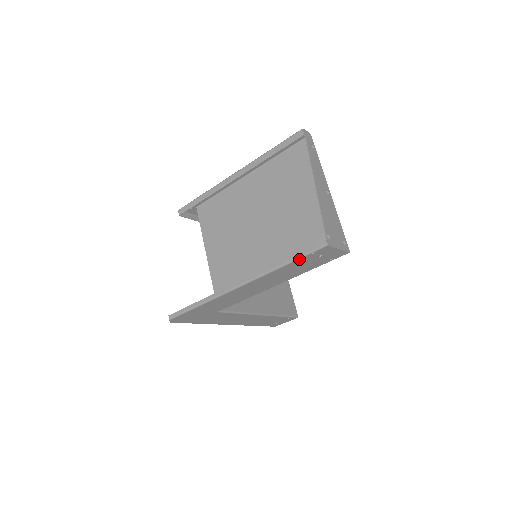
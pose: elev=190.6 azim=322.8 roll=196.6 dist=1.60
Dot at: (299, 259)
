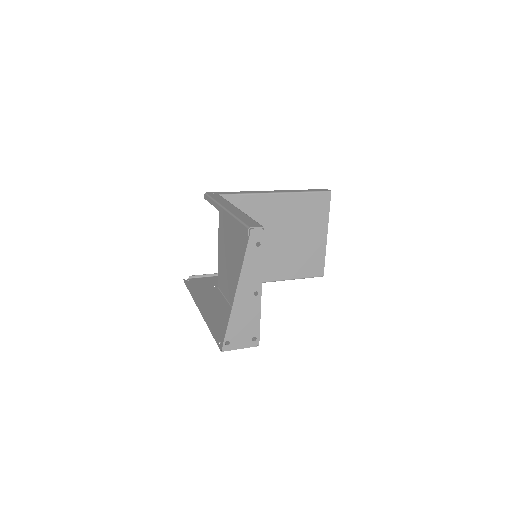
Dot at: occluded
